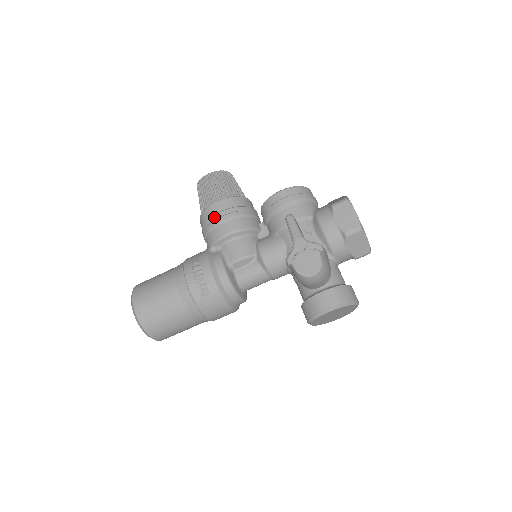
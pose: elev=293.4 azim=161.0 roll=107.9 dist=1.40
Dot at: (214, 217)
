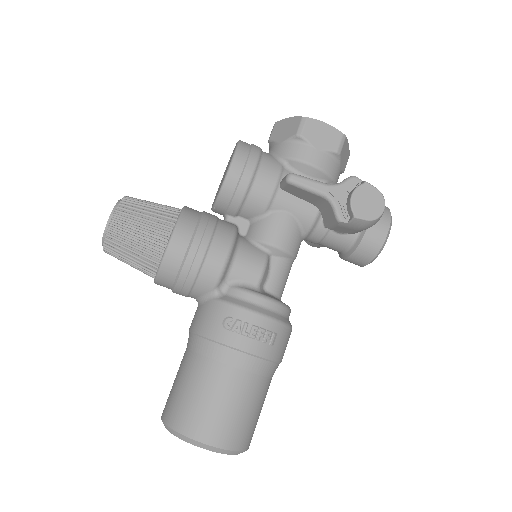
Dot at: (190, 256)
